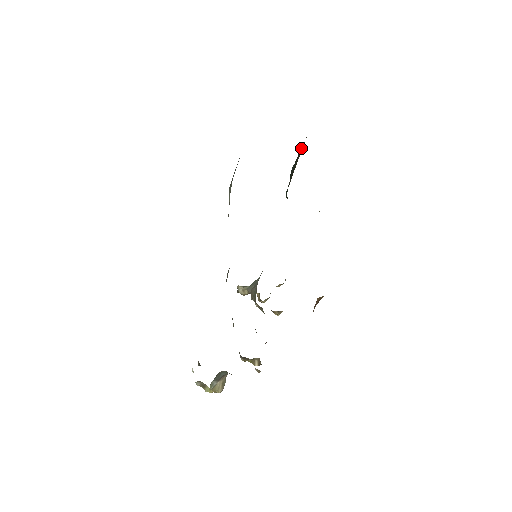
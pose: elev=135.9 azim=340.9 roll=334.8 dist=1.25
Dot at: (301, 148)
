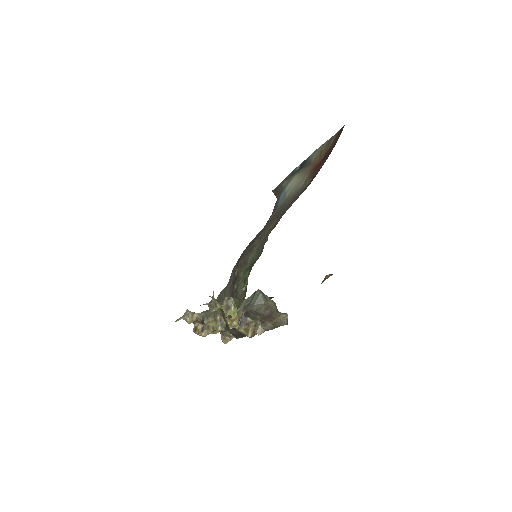
Dot at: occluded
